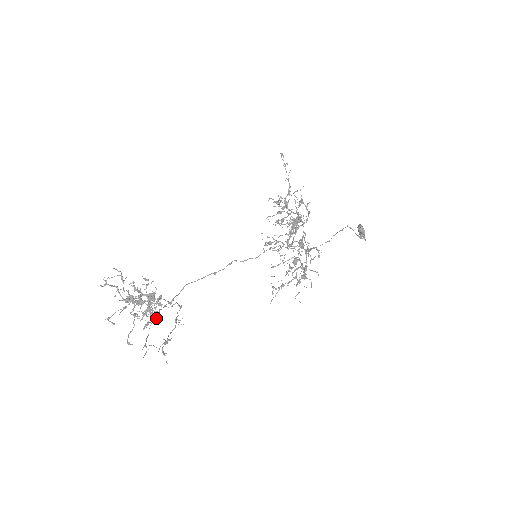
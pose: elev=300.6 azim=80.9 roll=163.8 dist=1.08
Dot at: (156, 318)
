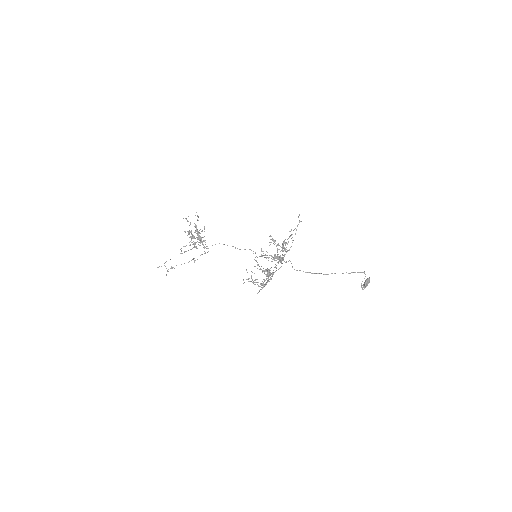
Dot at: (182, 253)
